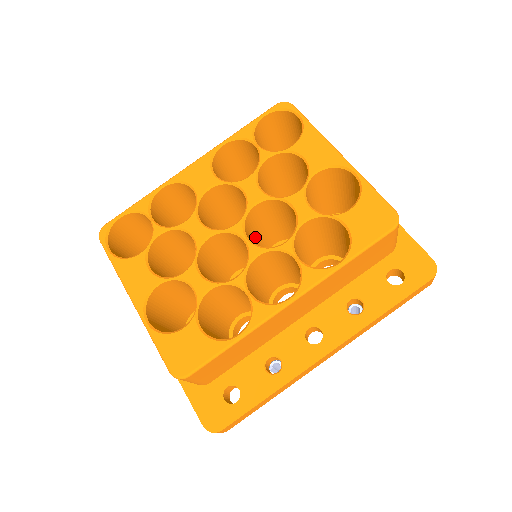
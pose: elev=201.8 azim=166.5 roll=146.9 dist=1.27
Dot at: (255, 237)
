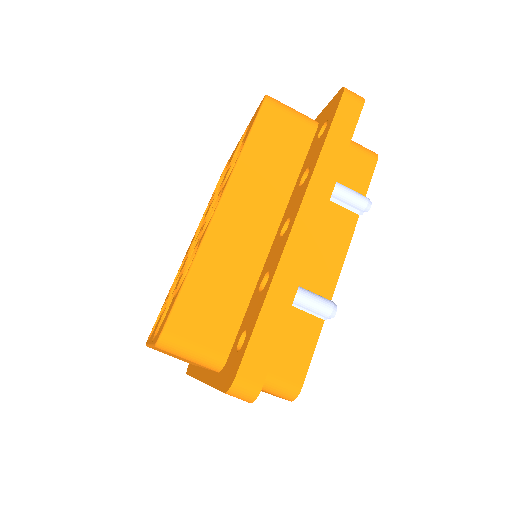
Dot at: occluded
